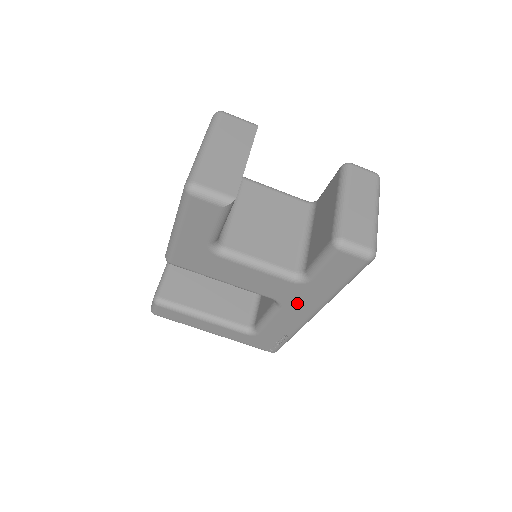
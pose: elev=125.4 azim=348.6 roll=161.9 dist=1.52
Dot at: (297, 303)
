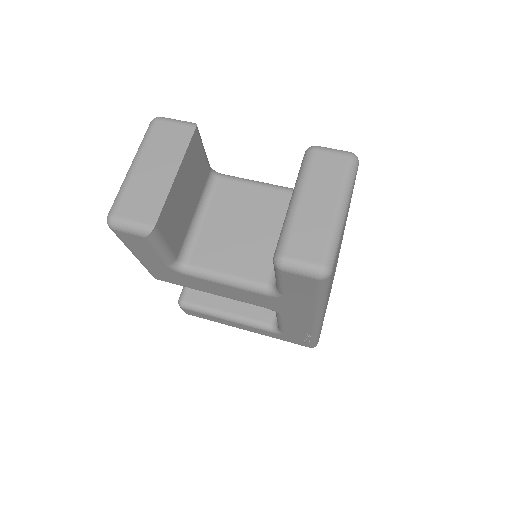
Dot at: (290, 312)
